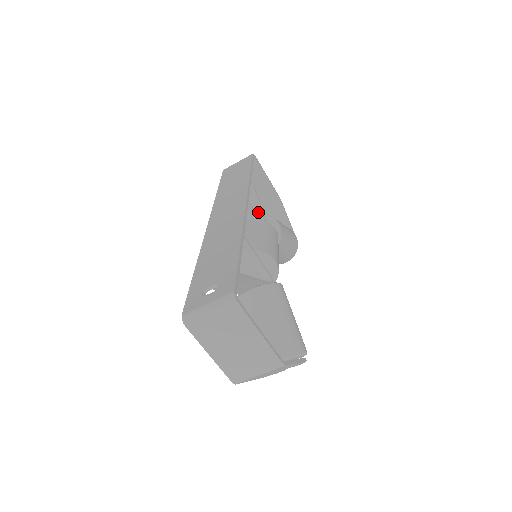
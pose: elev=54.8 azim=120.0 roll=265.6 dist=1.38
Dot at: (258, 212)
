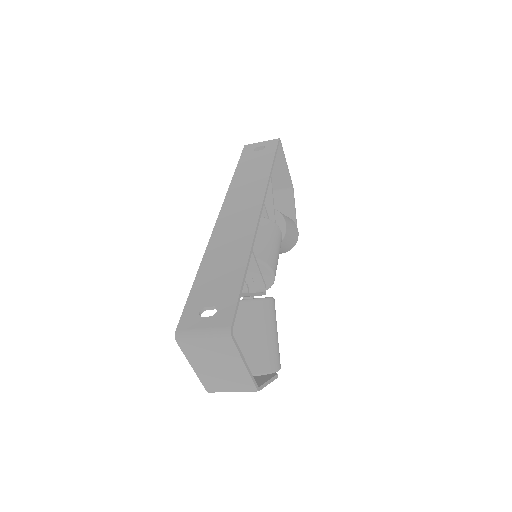
Dot at: (269, 205)
